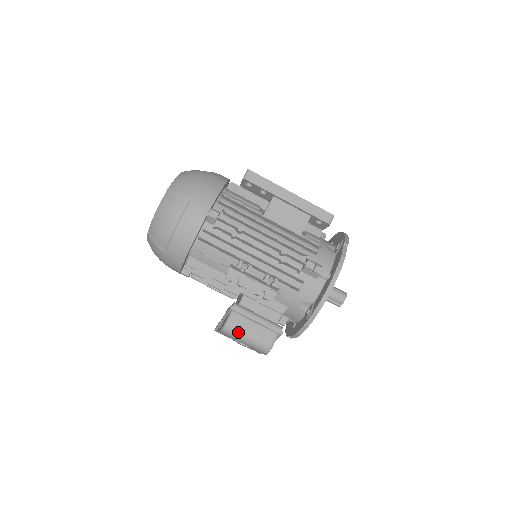
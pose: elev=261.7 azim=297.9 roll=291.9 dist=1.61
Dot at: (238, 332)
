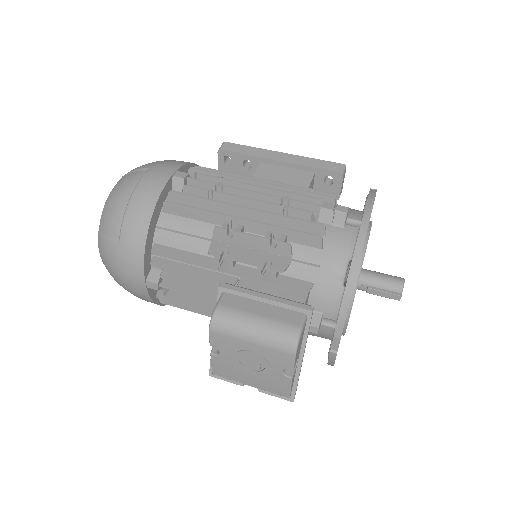
Dot at: (237, 319)
